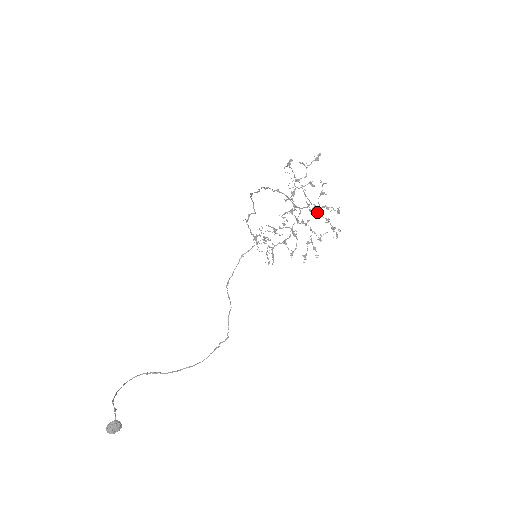
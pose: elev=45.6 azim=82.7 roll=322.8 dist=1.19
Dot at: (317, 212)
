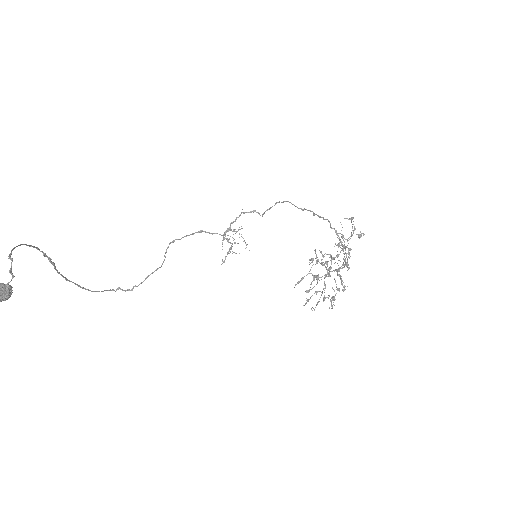
Dot at: occluded
